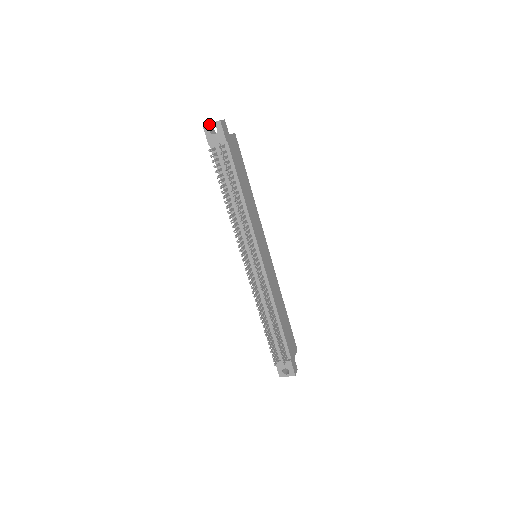
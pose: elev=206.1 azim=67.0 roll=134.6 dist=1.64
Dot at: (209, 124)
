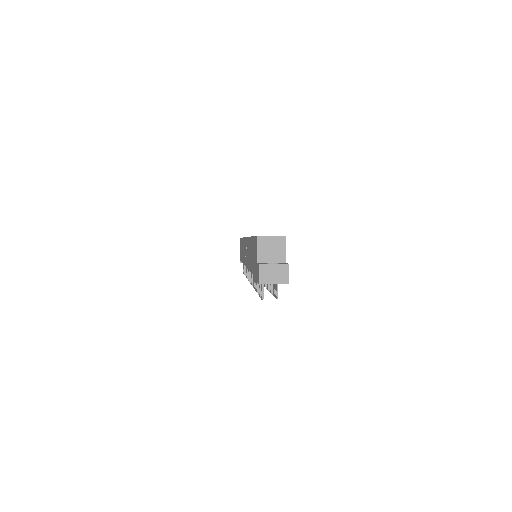
Dot at: occluded
